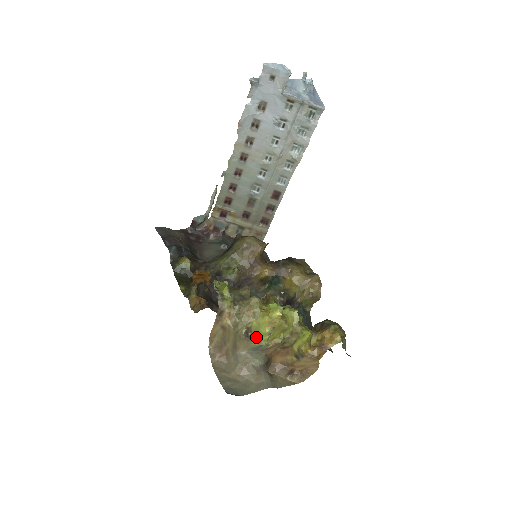
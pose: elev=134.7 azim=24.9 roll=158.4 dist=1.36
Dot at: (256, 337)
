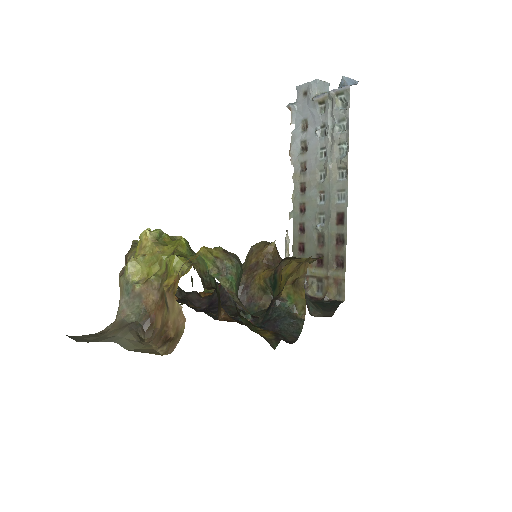
Dot at: occluded
